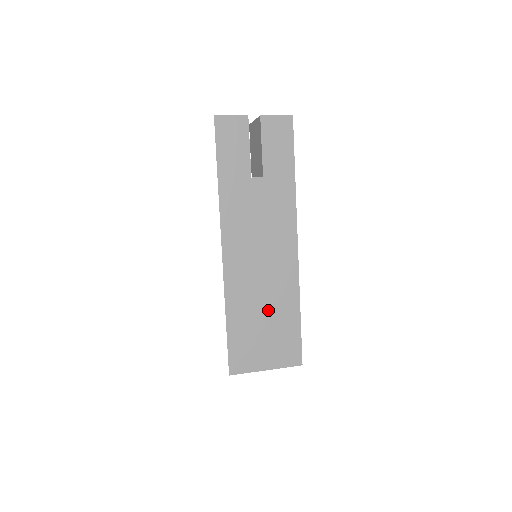
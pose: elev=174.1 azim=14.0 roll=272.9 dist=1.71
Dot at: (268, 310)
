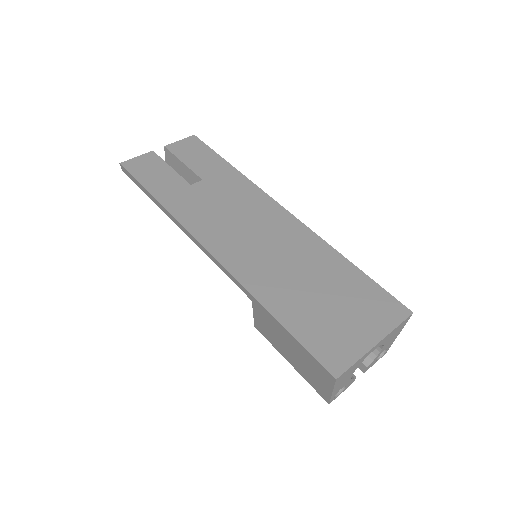
Dot at: (312, 279)
